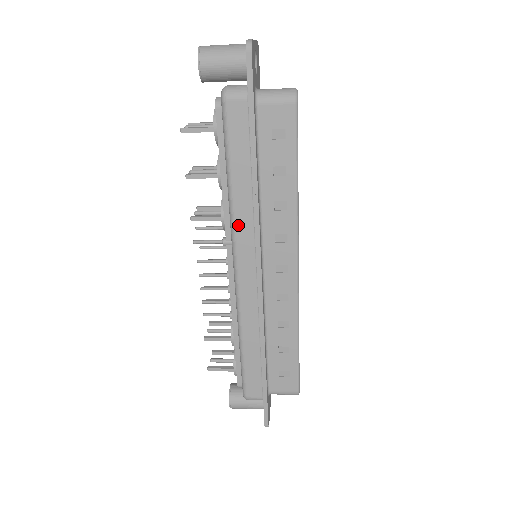
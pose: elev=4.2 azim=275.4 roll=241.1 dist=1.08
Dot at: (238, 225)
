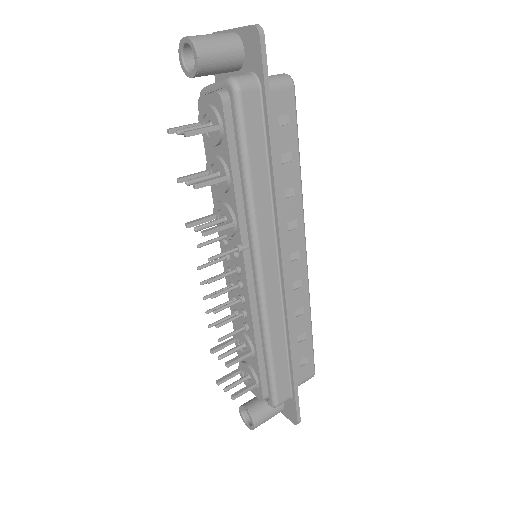
Dot at: (260, 223)
